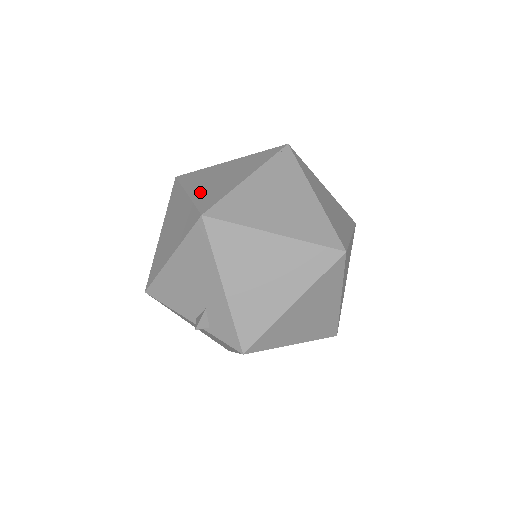
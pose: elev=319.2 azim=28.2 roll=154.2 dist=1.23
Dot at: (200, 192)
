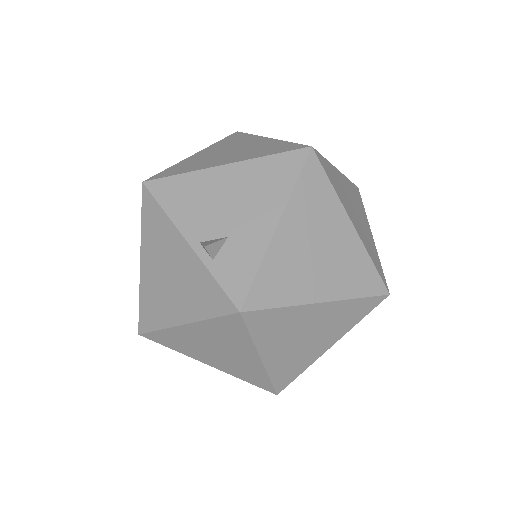
Dot at: occluded
